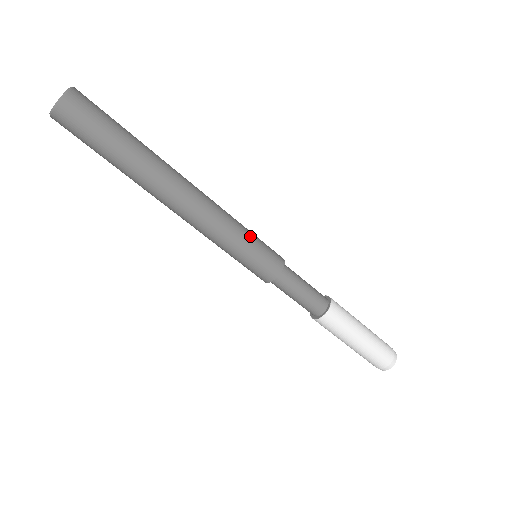
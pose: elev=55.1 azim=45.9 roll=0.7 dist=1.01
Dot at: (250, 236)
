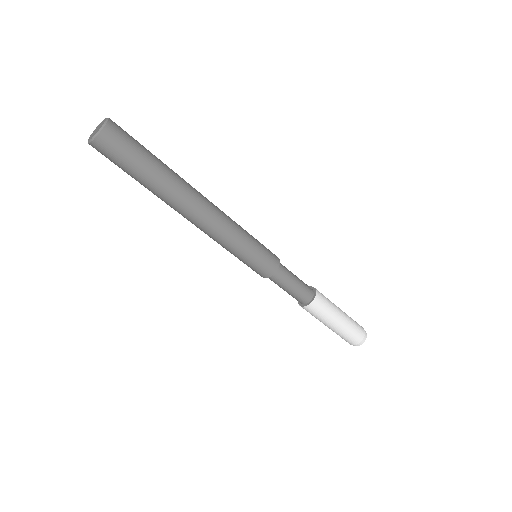
Dot at: (247, 251)
